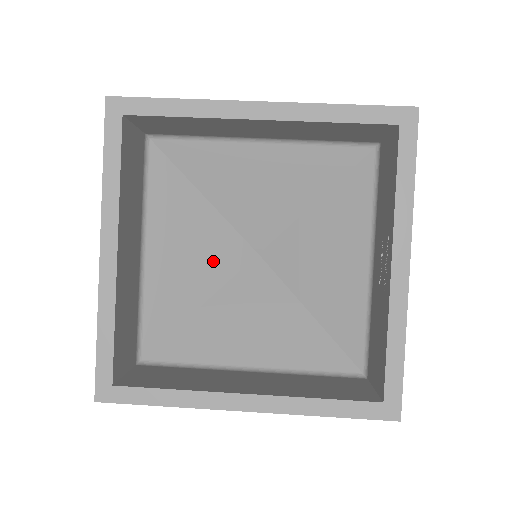
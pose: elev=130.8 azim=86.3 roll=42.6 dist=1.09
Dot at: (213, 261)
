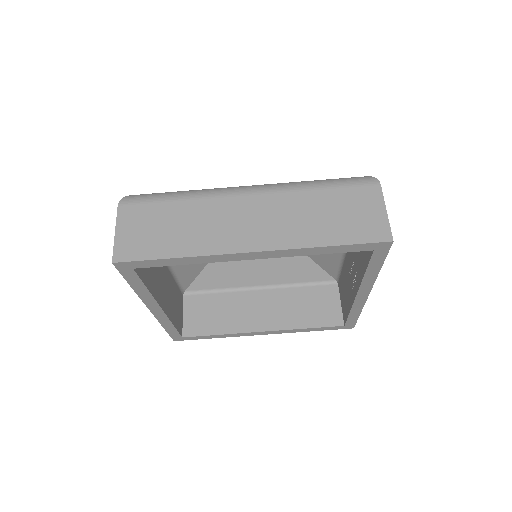
Dot at: occluded
